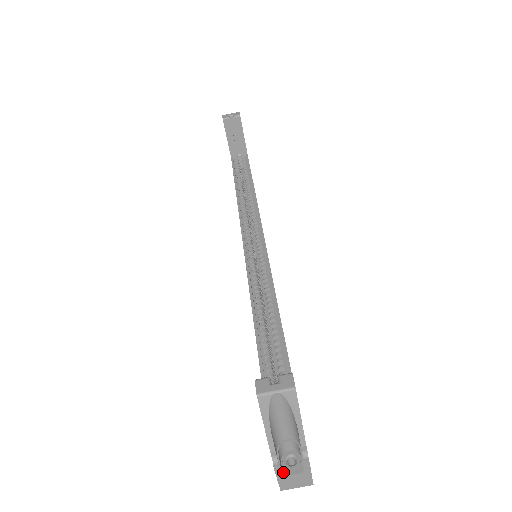
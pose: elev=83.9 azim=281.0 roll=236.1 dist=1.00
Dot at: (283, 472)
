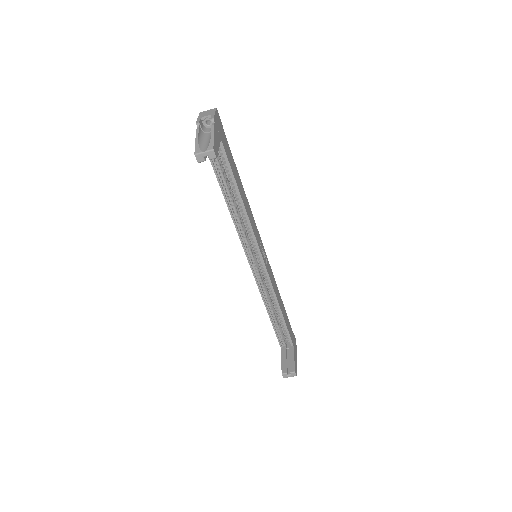
Dot at: occluded
